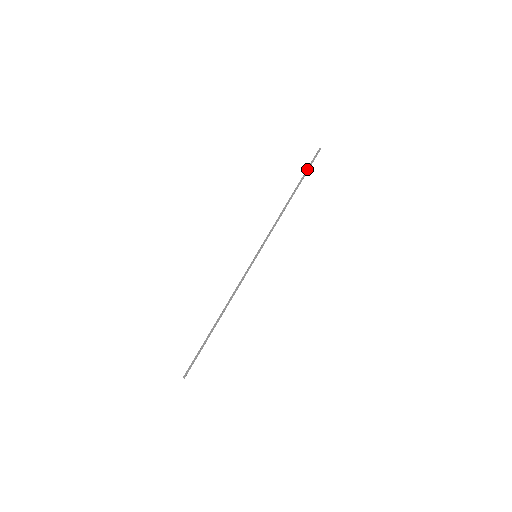
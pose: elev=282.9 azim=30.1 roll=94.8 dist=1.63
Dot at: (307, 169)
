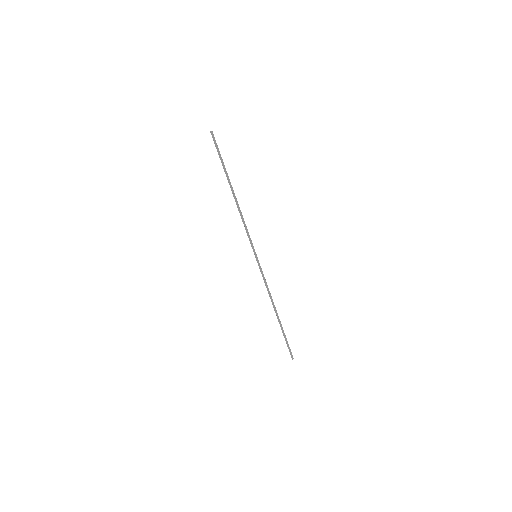
Dot at: (221, 160)
